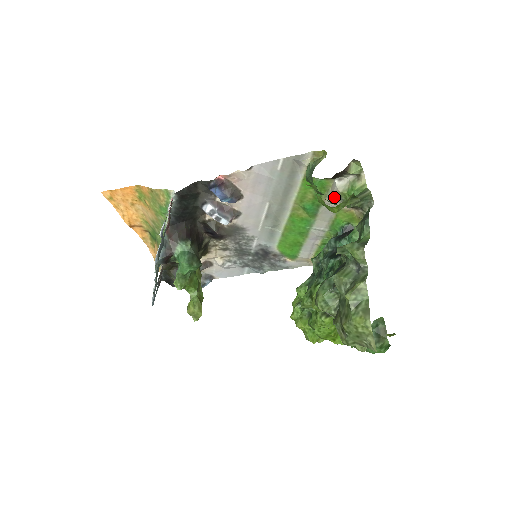
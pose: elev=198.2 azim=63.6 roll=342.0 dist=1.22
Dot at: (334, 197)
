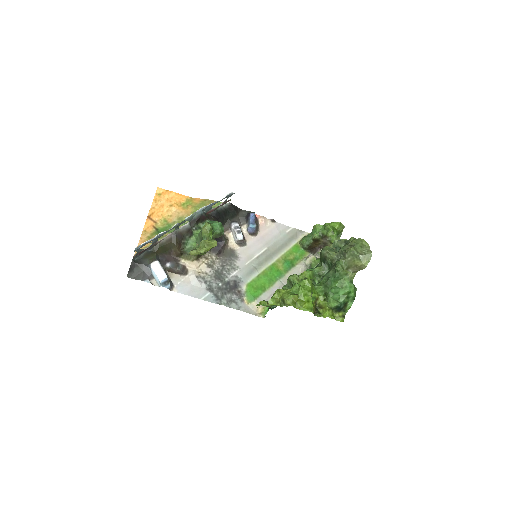
Dot at: (305, 263)
